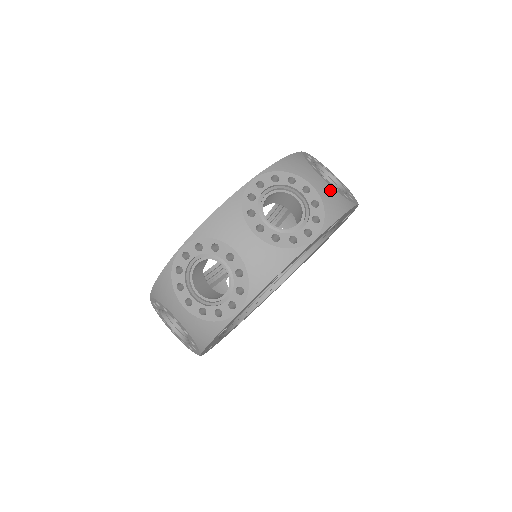
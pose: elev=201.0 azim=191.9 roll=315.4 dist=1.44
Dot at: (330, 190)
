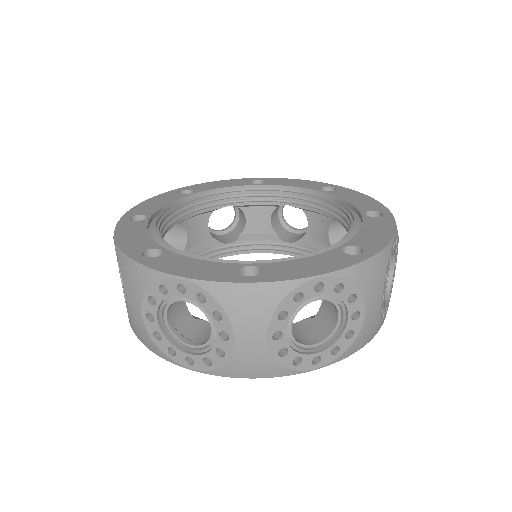
Dot at: occluded
